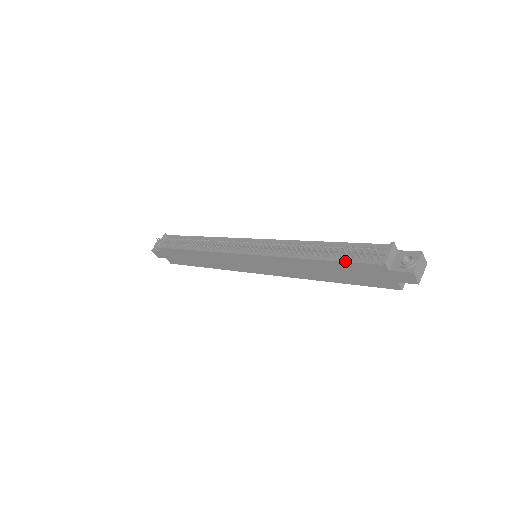
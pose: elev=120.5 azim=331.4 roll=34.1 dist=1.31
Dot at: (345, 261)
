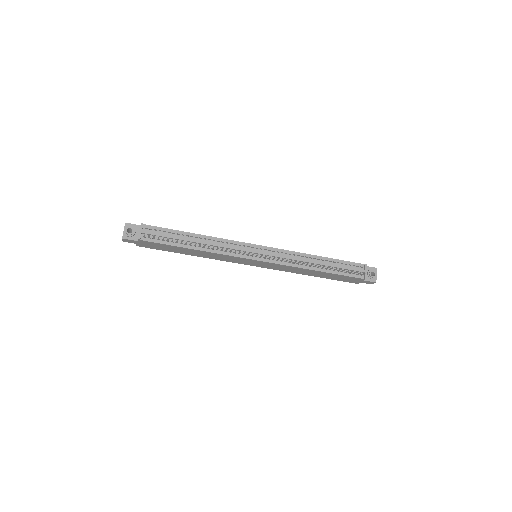
Dot at: (341, 275)
